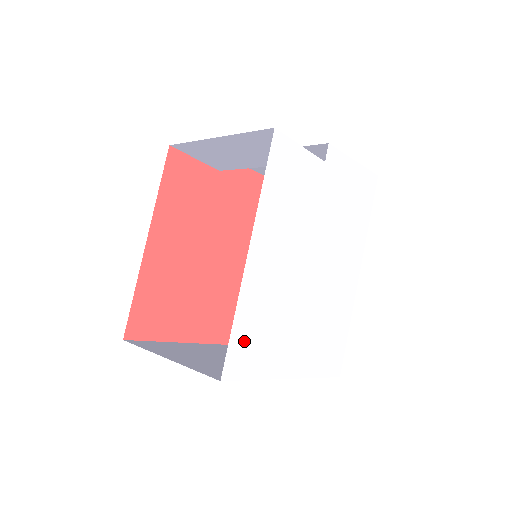
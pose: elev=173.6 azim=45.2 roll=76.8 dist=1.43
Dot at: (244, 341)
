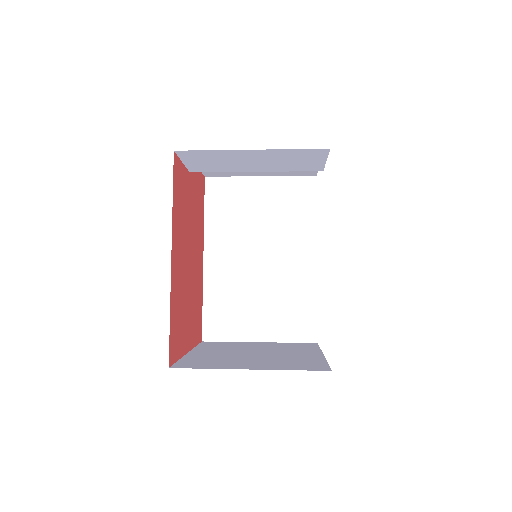
Dot at: occluded
